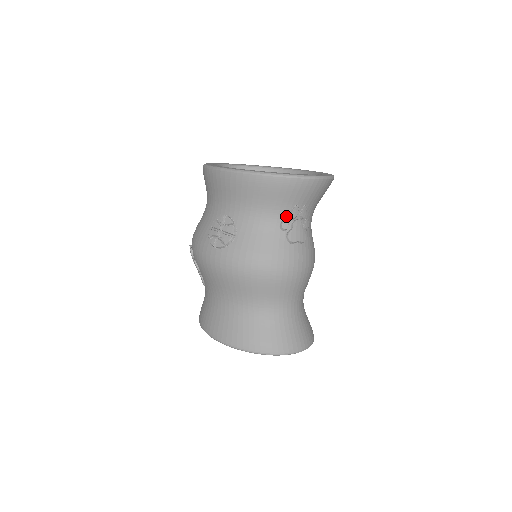
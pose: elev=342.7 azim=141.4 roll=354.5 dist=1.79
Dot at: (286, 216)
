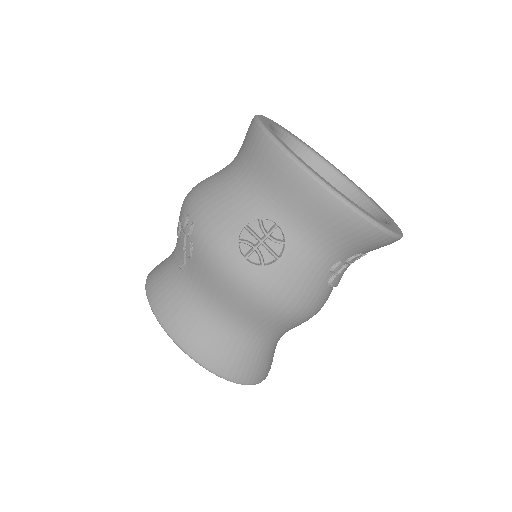
Dot at: (344, 259)
